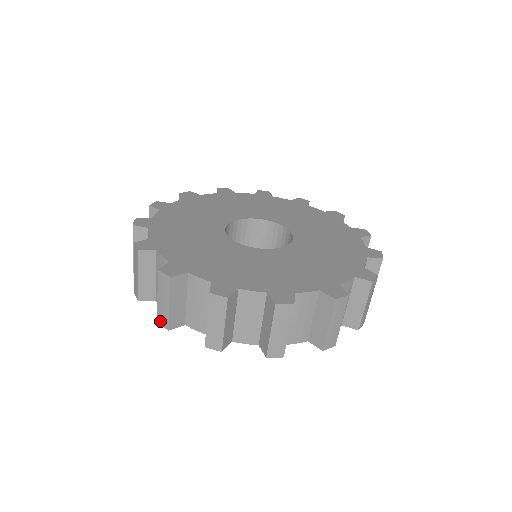
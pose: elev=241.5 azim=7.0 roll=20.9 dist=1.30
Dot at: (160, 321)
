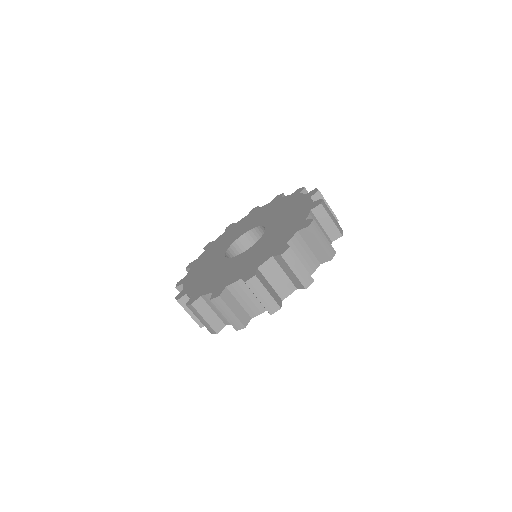
Dot at: (272, 311)
